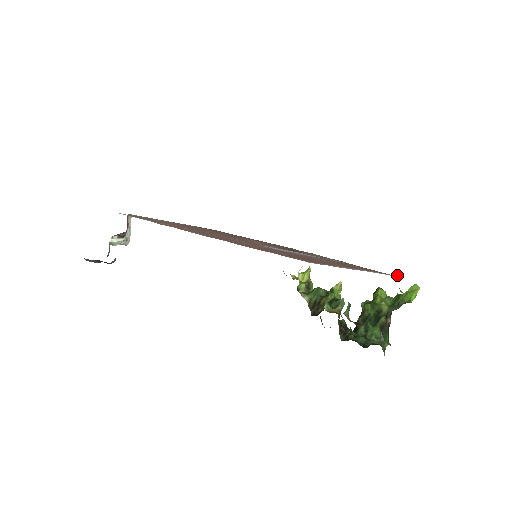
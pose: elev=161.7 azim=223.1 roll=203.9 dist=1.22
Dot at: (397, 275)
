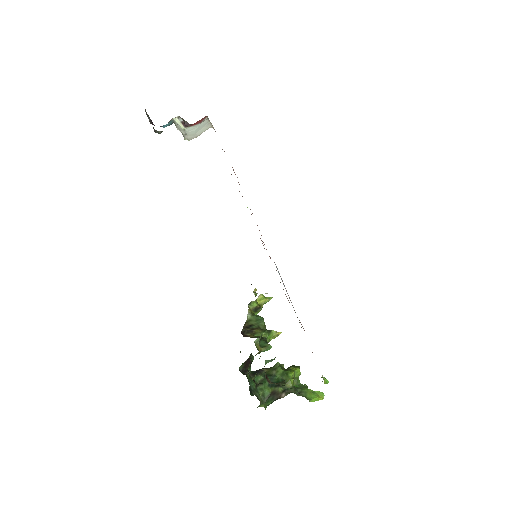
Dot at: (326, 381)
